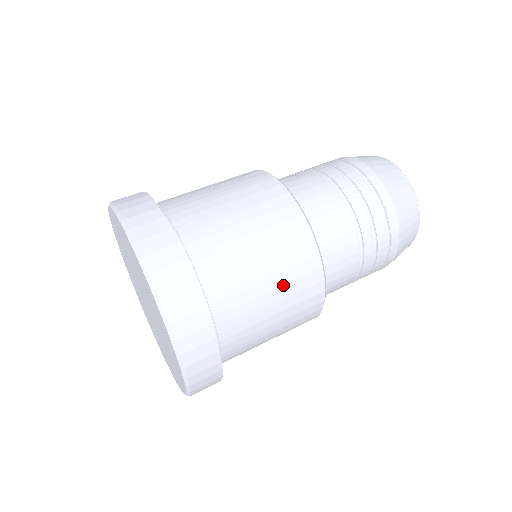
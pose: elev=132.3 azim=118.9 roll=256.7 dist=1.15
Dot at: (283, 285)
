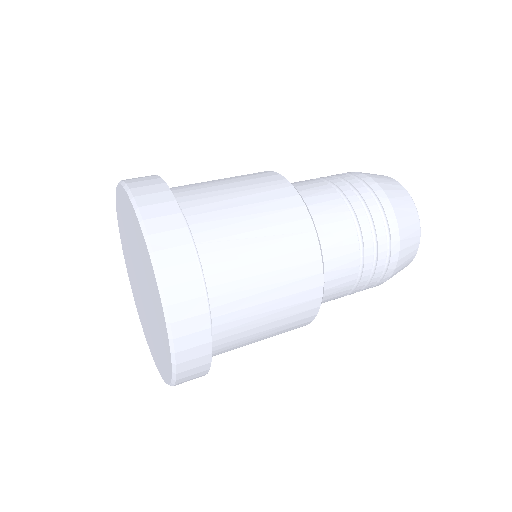
Dot at: (283, 297)
